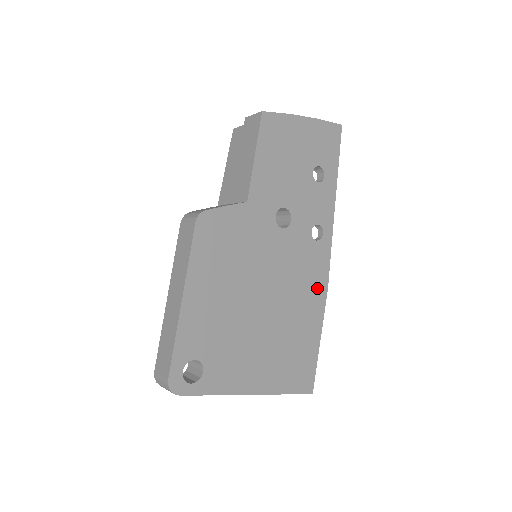
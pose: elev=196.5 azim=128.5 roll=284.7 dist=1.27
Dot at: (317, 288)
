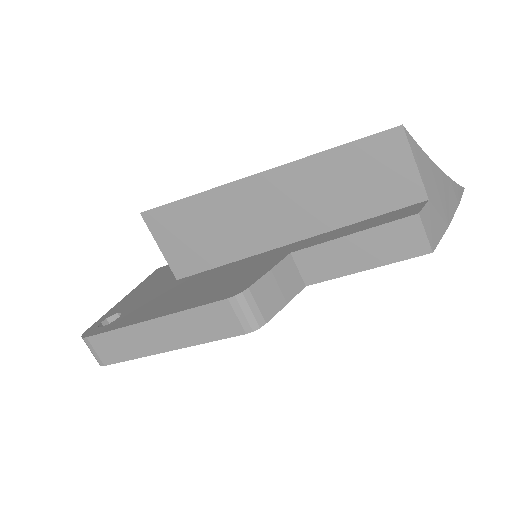
Dot at: occluded
